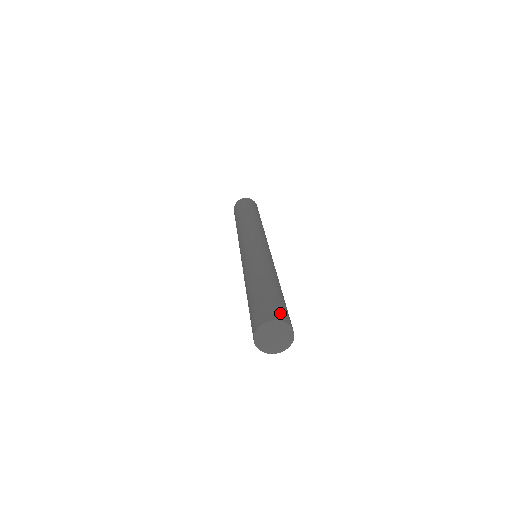
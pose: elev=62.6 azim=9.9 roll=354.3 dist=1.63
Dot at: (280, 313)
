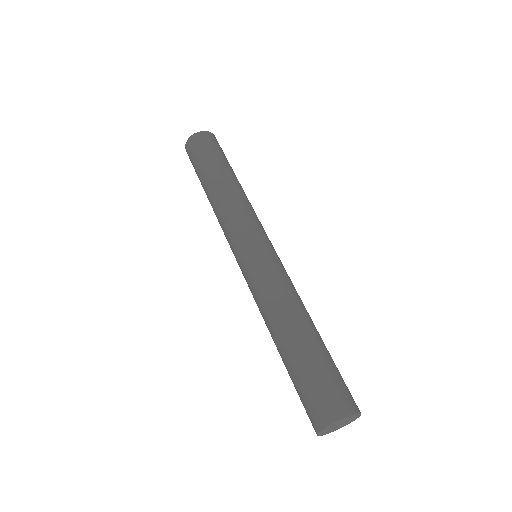
Dot at: (328, 405)
